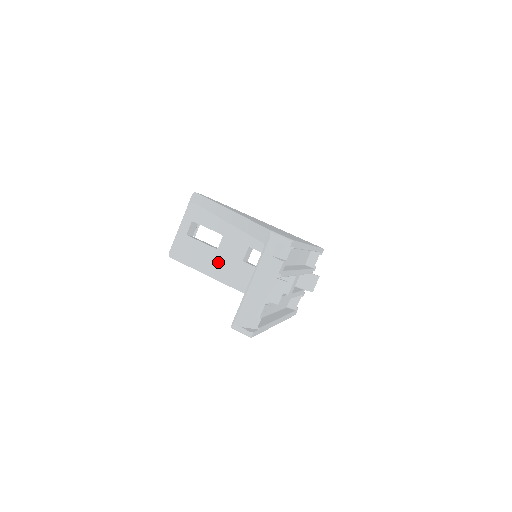
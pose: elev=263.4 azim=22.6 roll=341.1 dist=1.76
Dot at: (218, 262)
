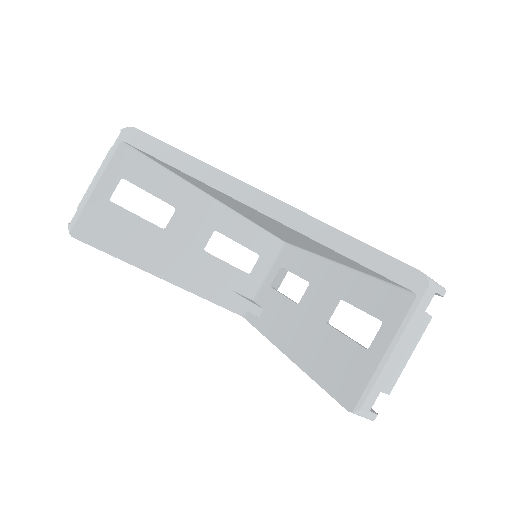
Dot at: (164, 250)
